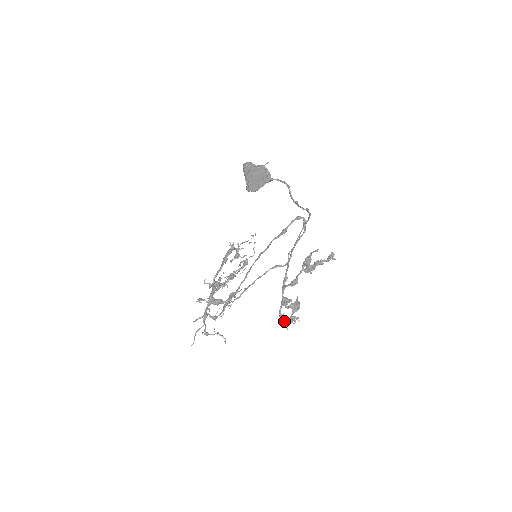
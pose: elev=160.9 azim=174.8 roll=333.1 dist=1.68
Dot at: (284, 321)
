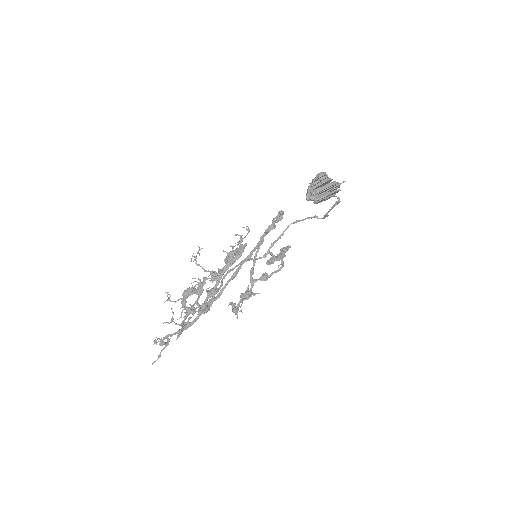
Dot at: (237, 312)
